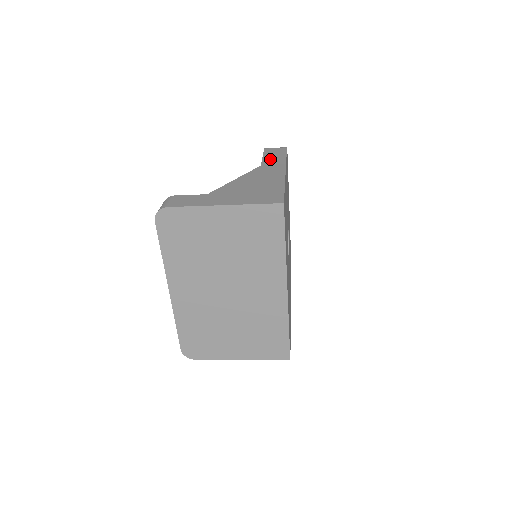
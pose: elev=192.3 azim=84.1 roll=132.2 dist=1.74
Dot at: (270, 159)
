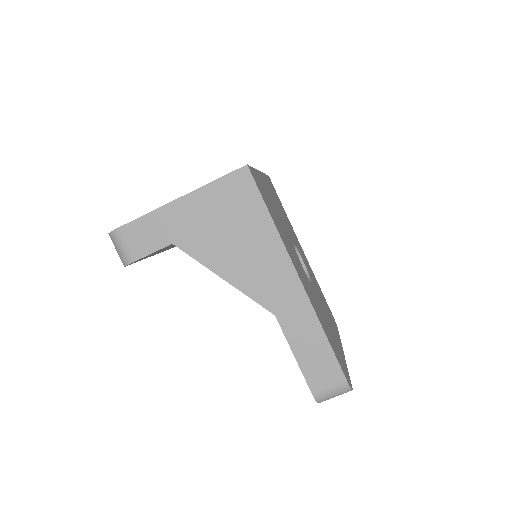
Dot at: occluded
